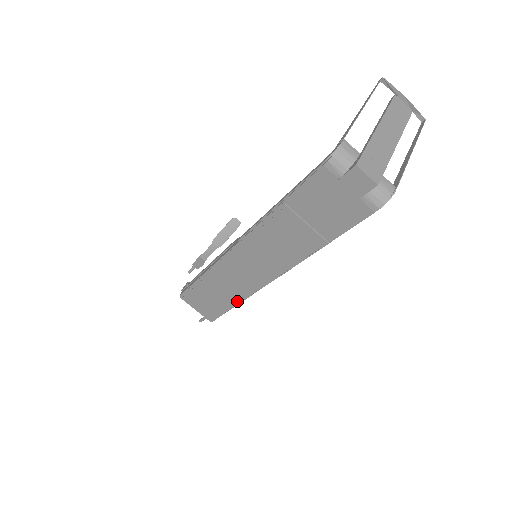
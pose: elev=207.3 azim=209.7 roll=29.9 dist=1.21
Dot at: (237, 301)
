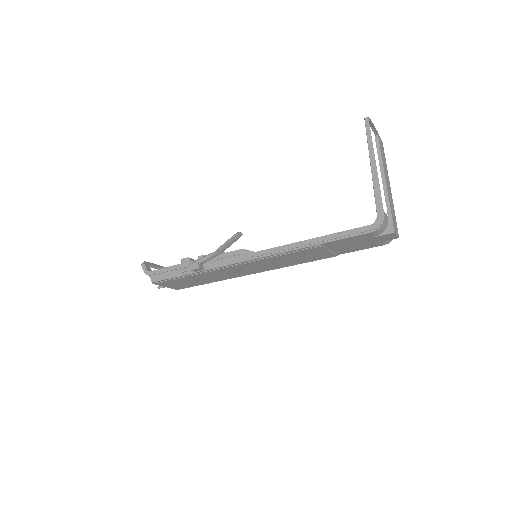
Dot at: (221, 280)
